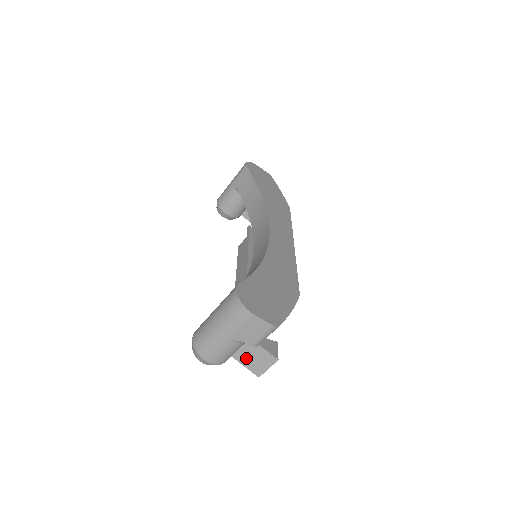
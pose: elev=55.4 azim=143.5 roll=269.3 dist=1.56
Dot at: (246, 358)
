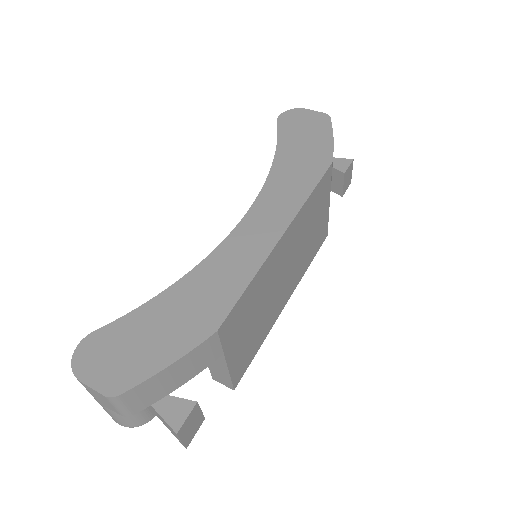
Dot at: occluded
